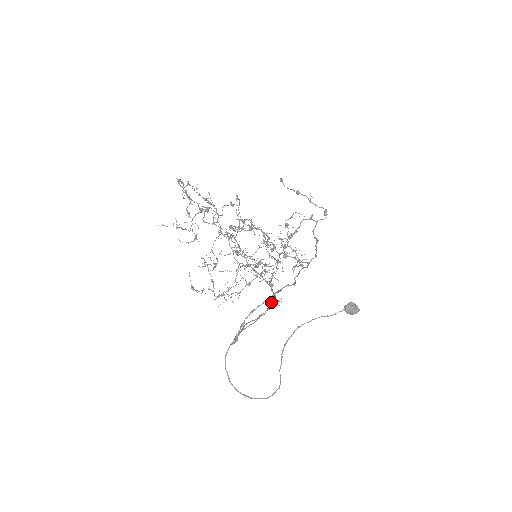
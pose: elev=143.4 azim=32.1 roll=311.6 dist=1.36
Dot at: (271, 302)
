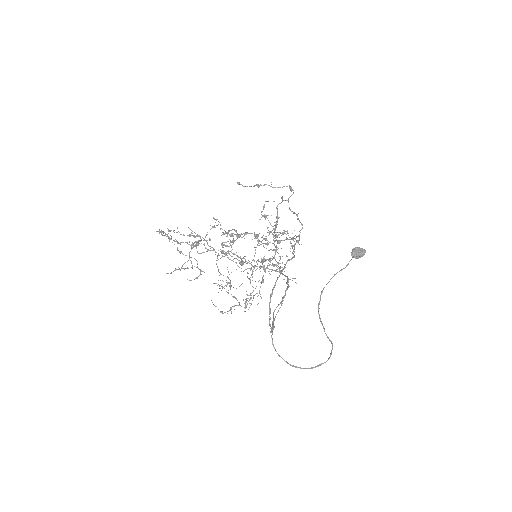
Dot at: (286, 283)
